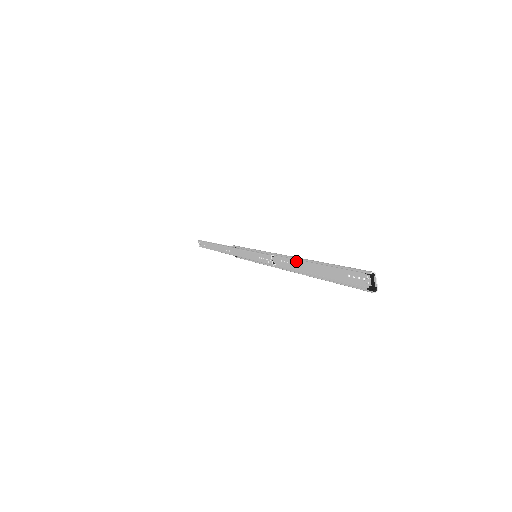
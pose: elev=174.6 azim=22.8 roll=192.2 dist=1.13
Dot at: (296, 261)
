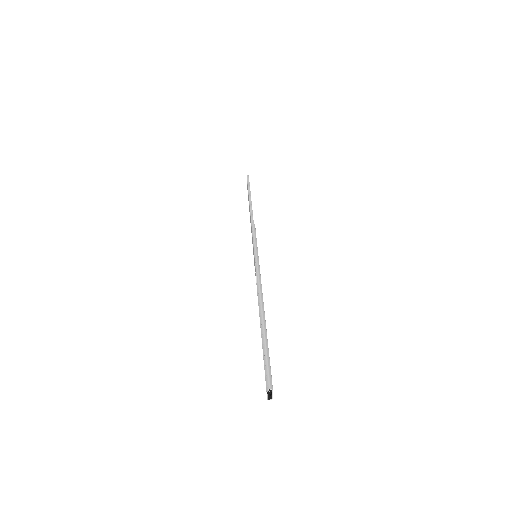
Dot at: (262, 304)
